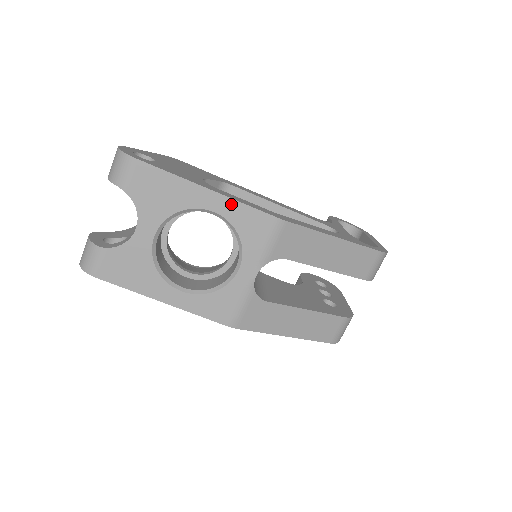
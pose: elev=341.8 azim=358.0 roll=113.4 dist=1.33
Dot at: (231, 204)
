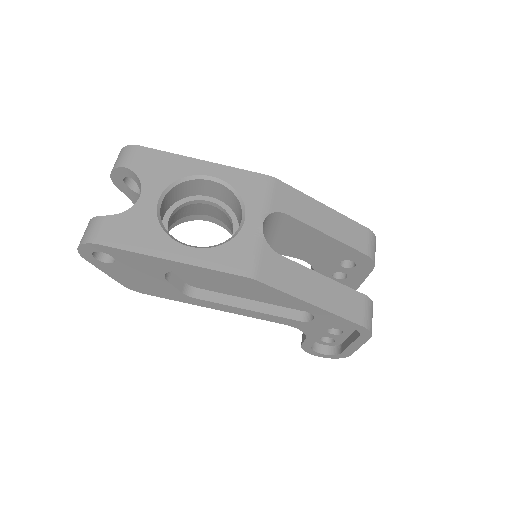
Dot at: (225, 169)
